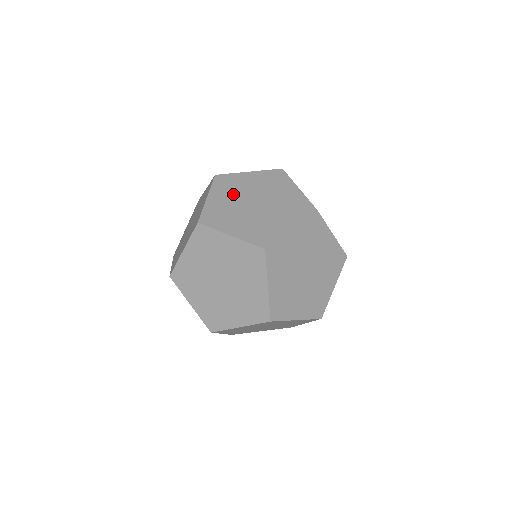
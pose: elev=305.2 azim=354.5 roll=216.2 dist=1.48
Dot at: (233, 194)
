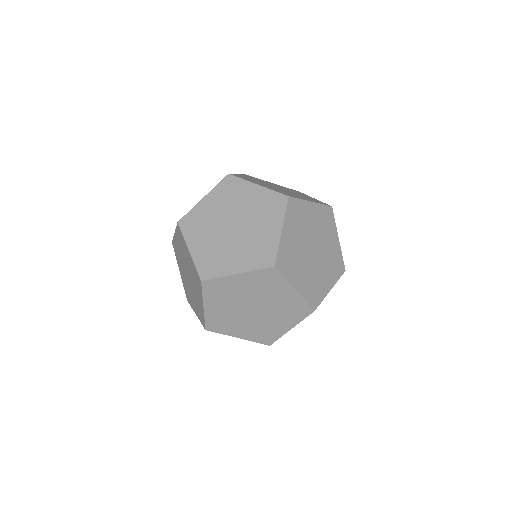
Dot at: (261, 183)
